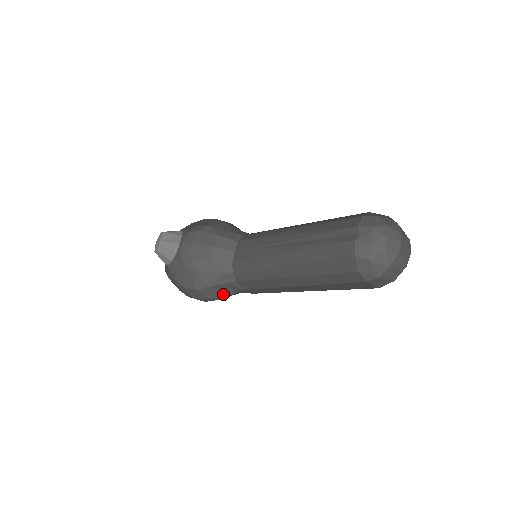
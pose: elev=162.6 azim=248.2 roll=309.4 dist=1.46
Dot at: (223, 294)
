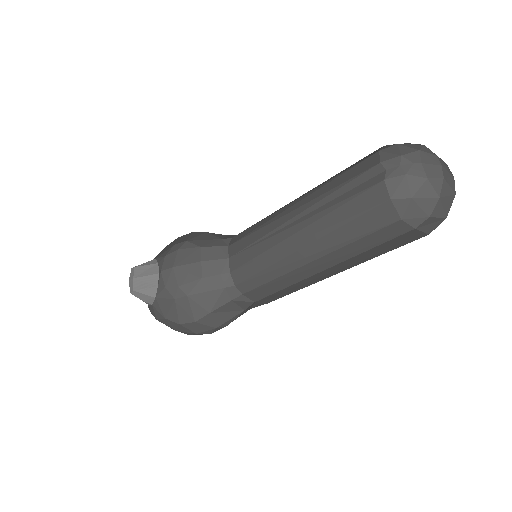
Dot at: (230, 317)
